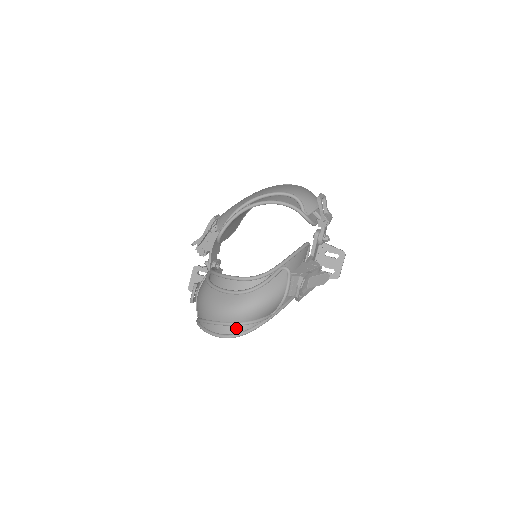
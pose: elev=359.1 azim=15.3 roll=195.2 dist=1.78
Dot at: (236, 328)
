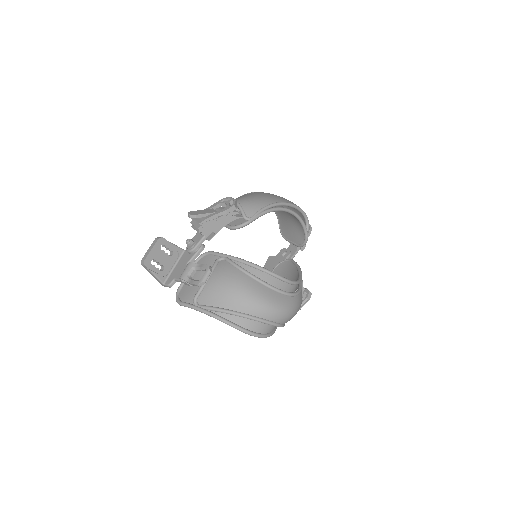
Dot at: (268, 328)
